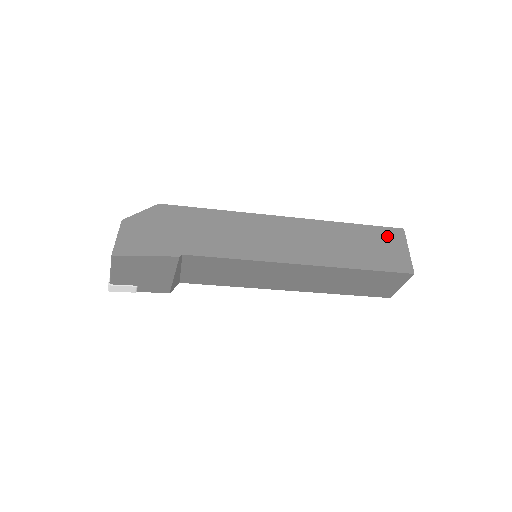
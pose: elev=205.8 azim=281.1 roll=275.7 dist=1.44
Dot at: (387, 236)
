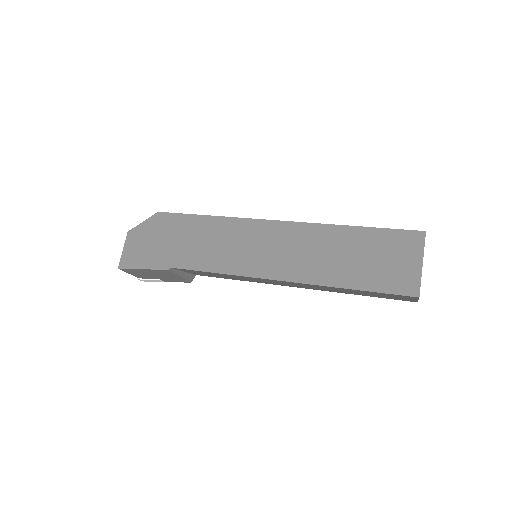
Dot at: (397, 243)
